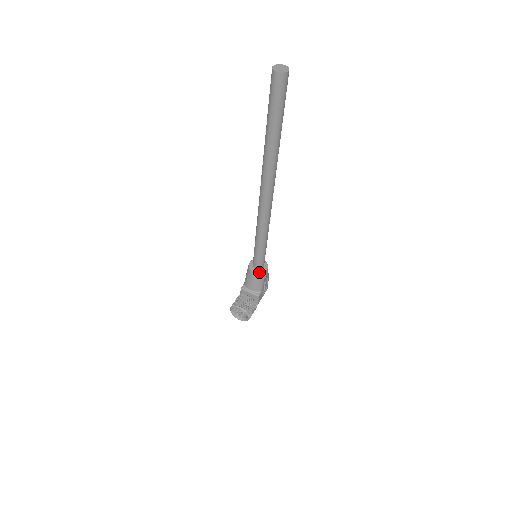
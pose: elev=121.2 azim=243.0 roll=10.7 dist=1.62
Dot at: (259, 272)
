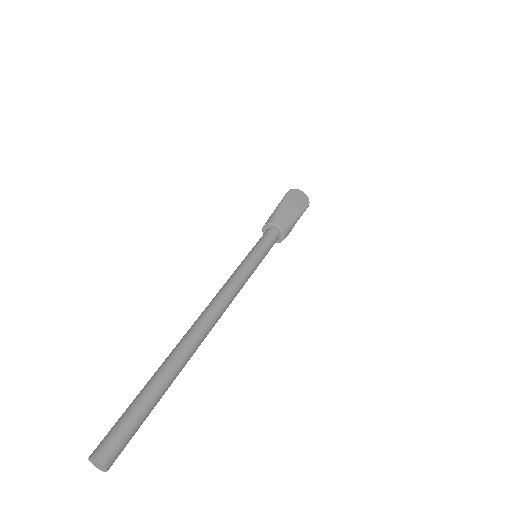
Dot at: occluded
